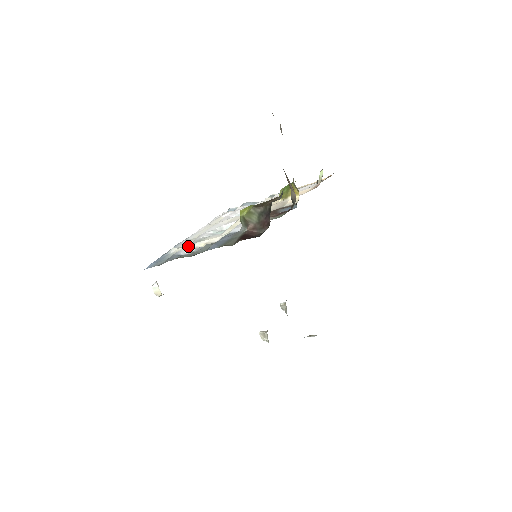
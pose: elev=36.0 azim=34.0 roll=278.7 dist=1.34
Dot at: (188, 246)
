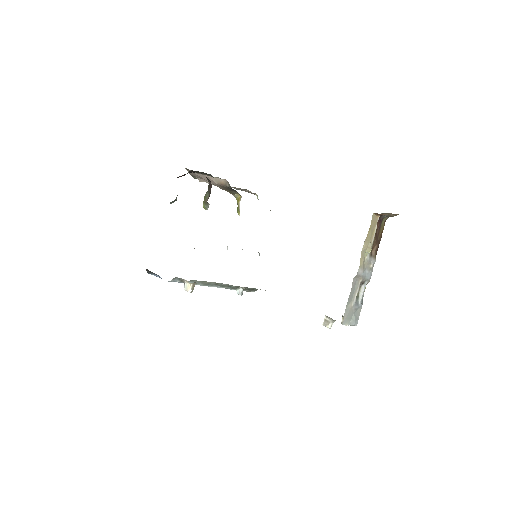
Dot at: occluded
